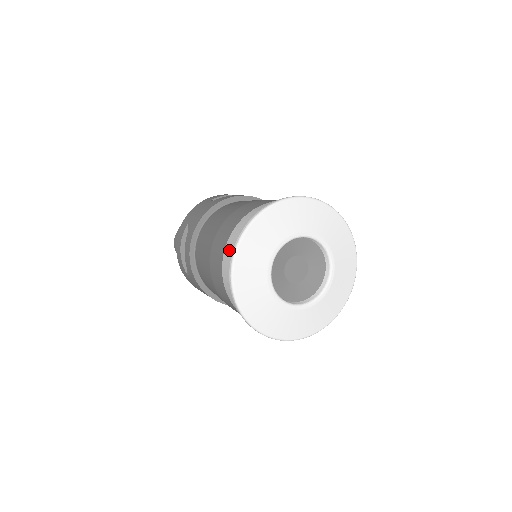
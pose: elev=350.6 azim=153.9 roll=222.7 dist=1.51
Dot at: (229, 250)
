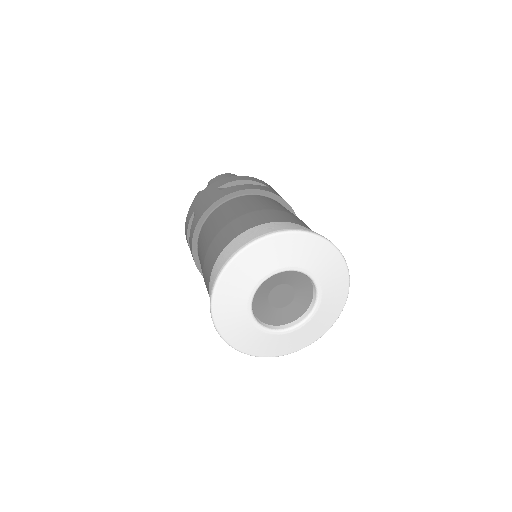
Dot at: (212, 279)
